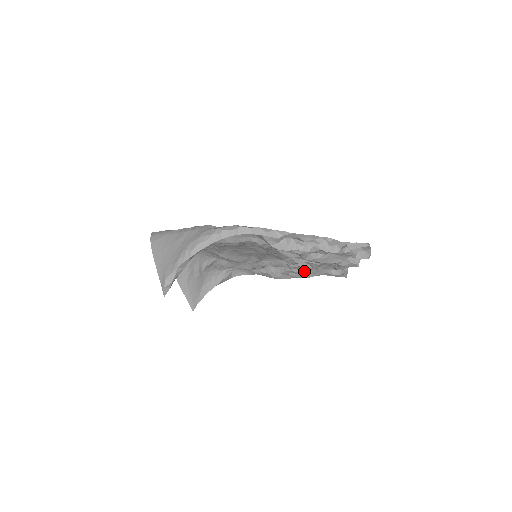
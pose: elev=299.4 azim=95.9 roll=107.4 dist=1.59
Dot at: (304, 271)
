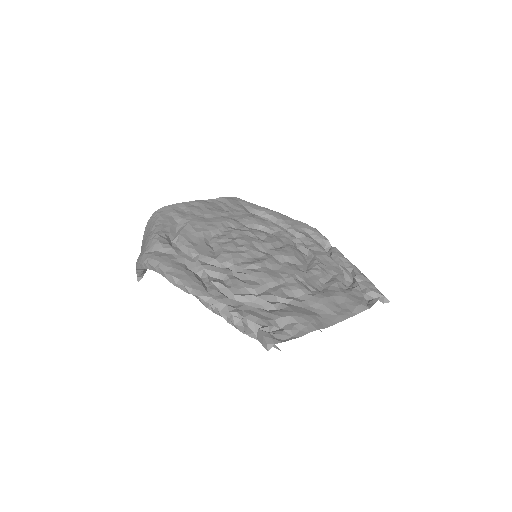
Dot at: occluded
